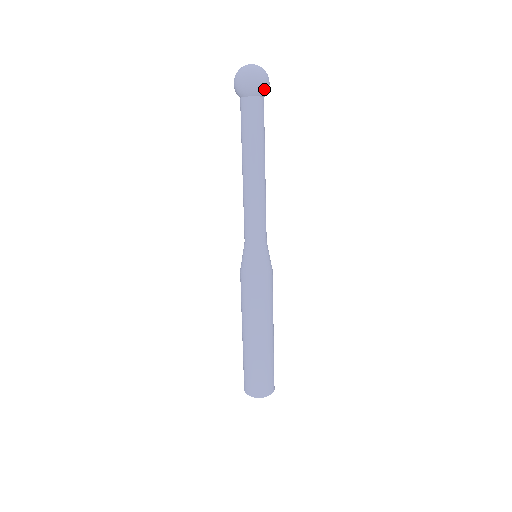
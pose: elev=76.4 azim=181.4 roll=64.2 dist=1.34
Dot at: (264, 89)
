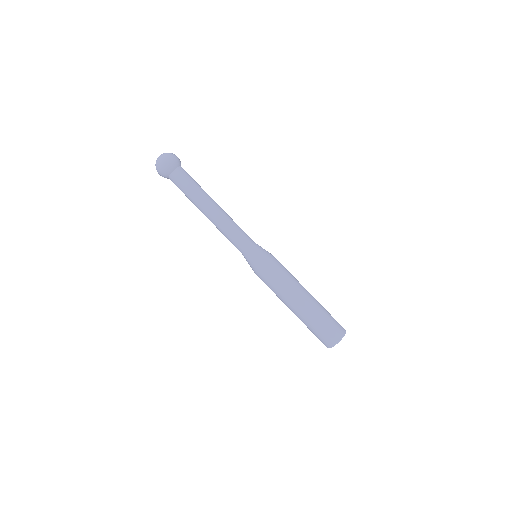
Dot at: (172, 165)
